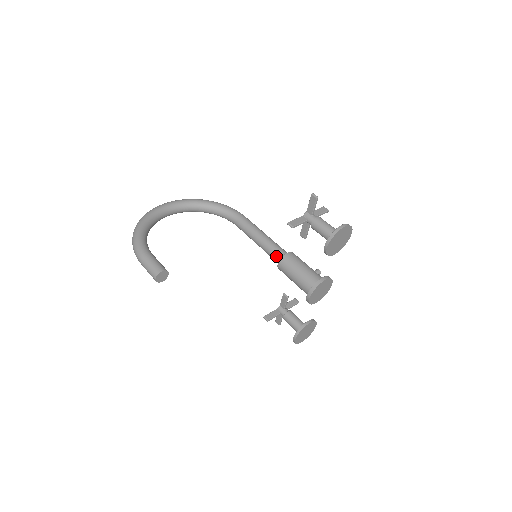
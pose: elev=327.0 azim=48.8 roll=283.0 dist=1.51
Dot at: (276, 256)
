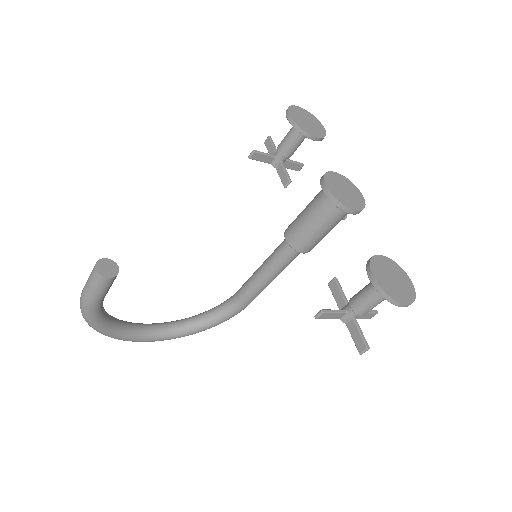
Dot at: (282, 243)
